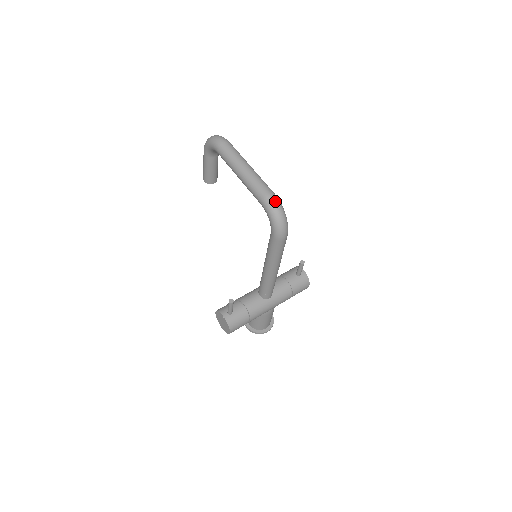
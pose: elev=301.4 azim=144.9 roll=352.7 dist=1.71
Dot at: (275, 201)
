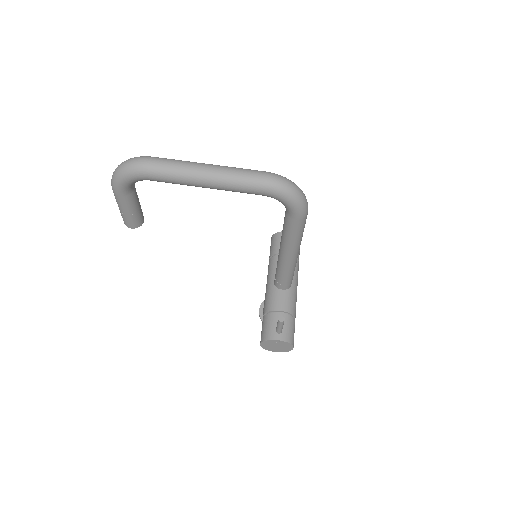
Dot at: (280, 179)
